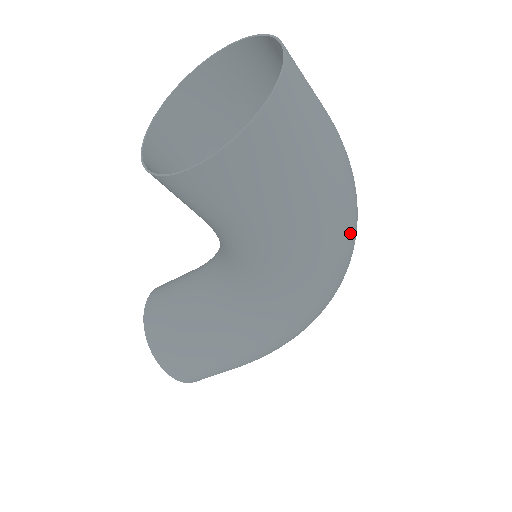
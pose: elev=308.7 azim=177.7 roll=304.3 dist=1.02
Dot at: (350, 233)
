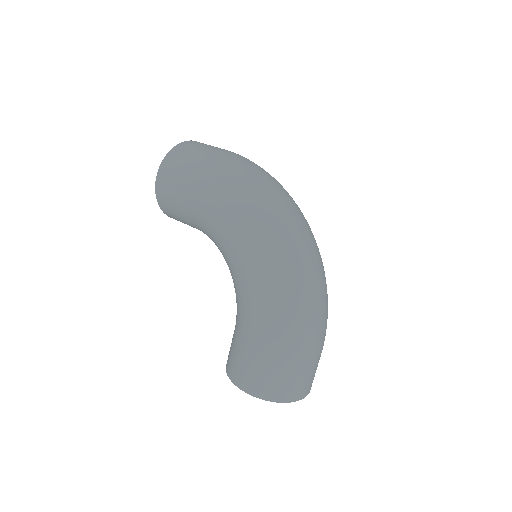
Dot at: (248, 182)
